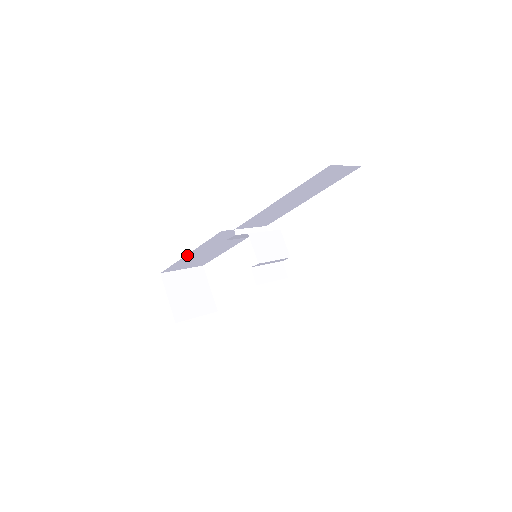
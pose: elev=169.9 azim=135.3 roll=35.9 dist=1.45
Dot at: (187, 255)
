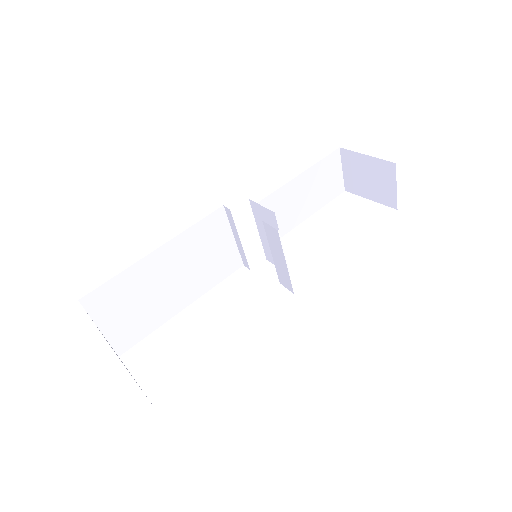
Dot at: (151, 255)
